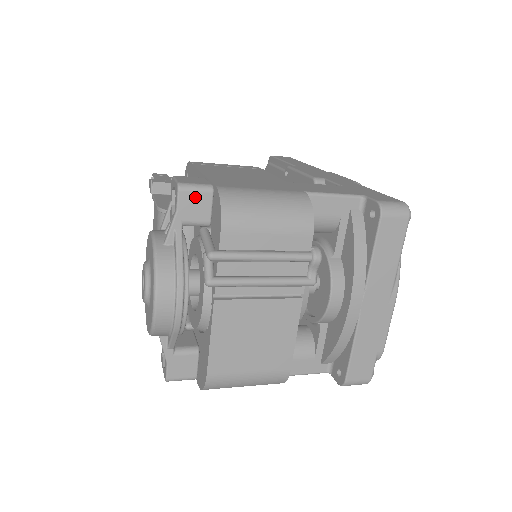
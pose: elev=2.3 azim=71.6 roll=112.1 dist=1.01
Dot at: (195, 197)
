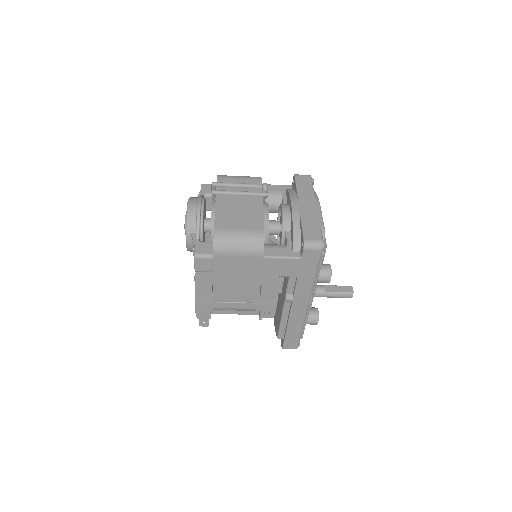
Dot at: (209, 186)
